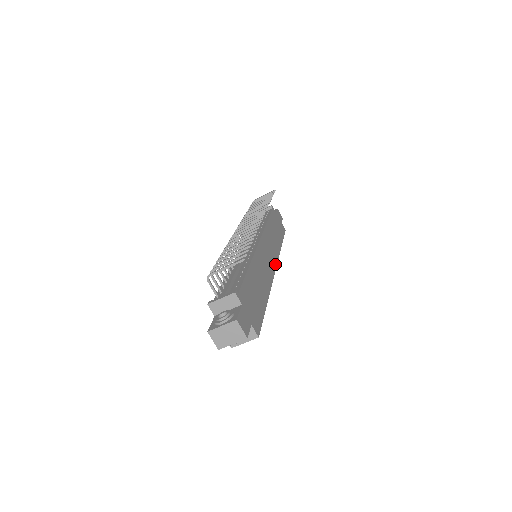
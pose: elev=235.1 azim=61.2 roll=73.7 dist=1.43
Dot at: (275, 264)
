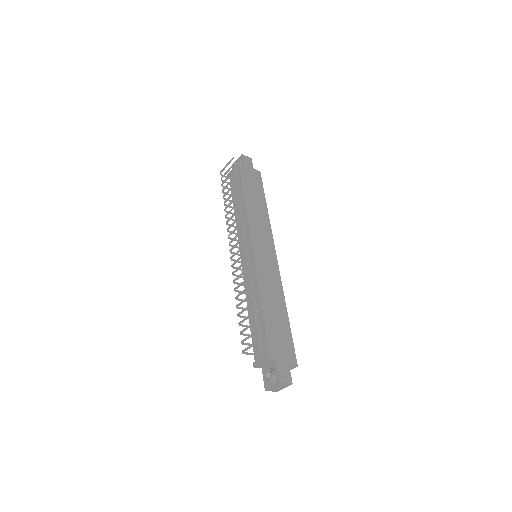
Dot at: (273, 249)
